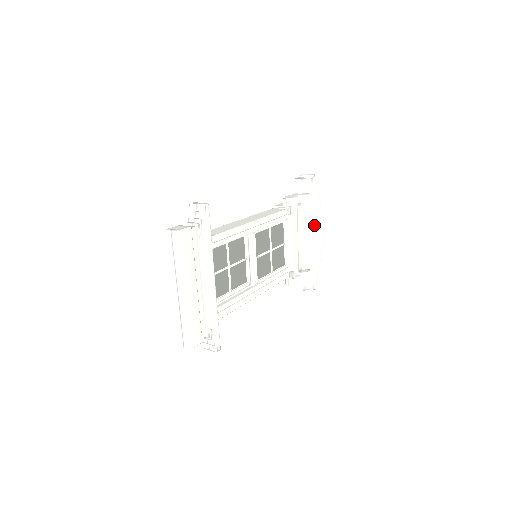
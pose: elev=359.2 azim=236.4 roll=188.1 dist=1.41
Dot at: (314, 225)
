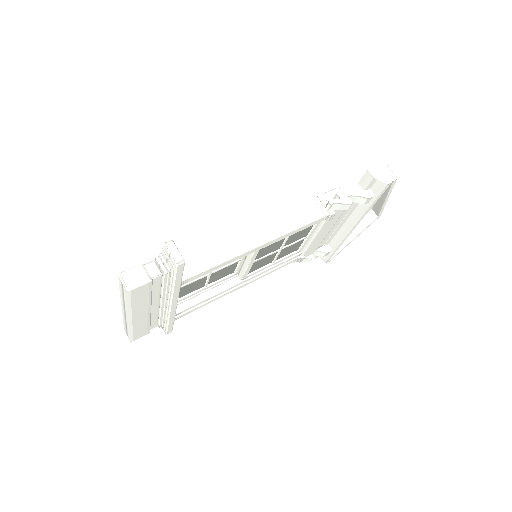
Dot at: occluded
